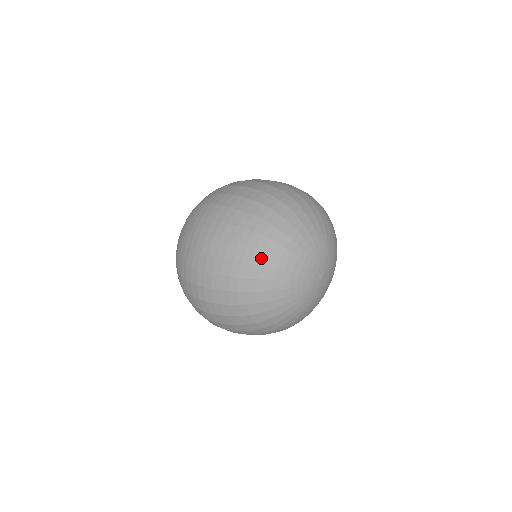
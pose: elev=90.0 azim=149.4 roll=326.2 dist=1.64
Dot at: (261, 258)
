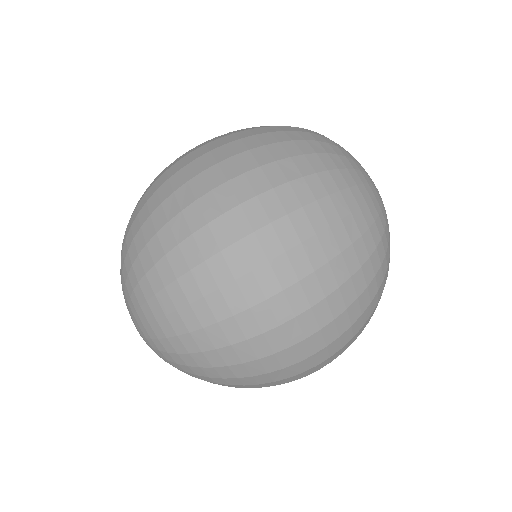
Dot at: (311, 136)
